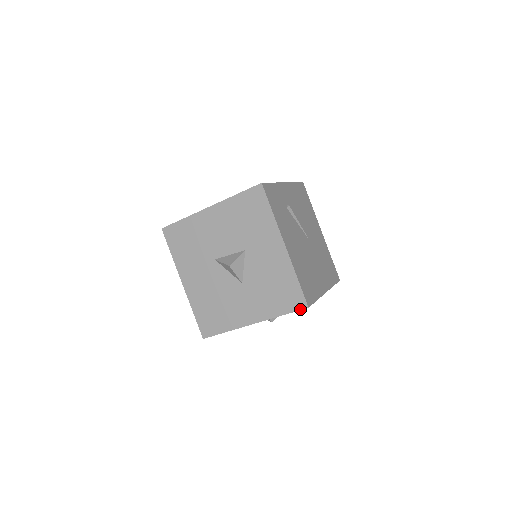
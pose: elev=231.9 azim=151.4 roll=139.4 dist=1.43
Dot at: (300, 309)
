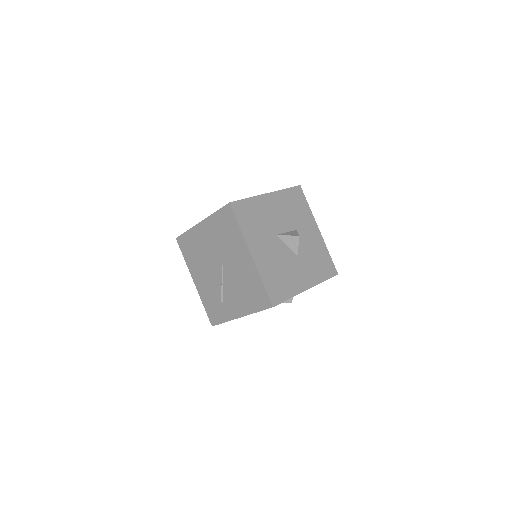
Dot at: (334, 275)
